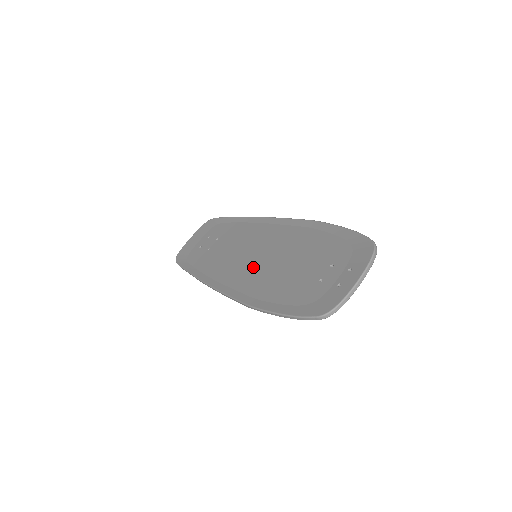
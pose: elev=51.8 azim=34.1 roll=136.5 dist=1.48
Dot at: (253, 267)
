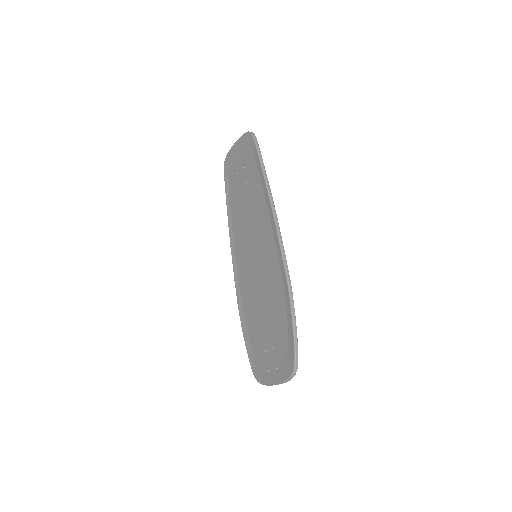
Dot at: (250, 270)
